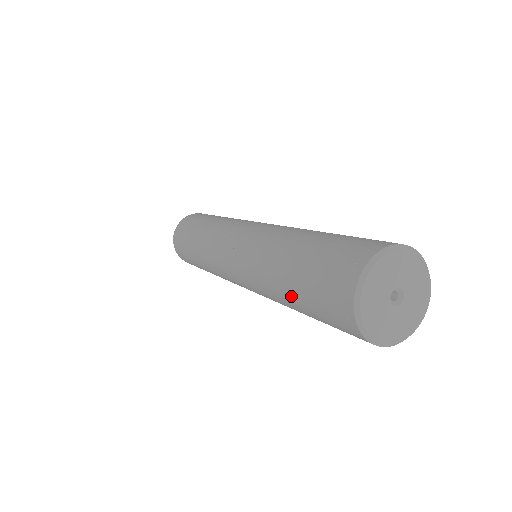
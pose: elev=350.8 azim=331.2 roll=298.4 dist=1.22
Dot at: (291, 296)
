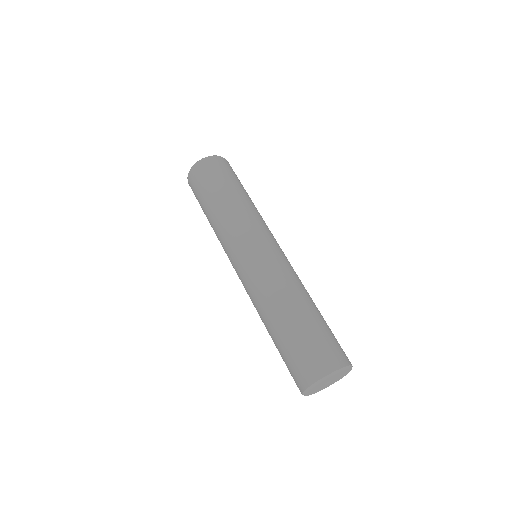
Dot at: occluded
